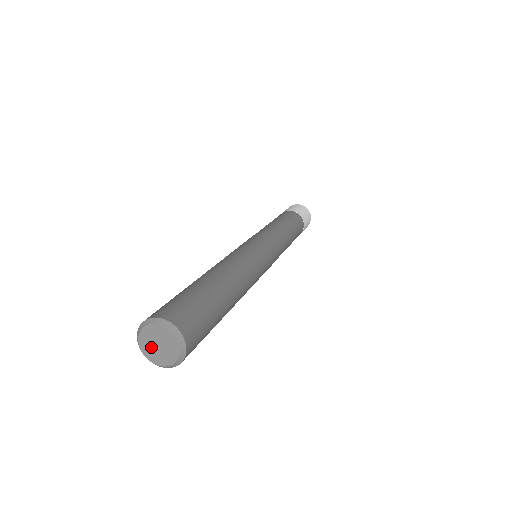
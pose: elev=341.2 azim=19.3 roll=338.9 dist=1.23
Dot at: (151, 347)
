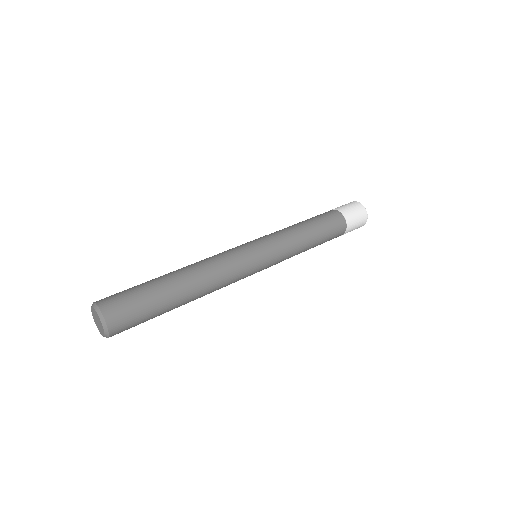
Dot at: (97, 323)
